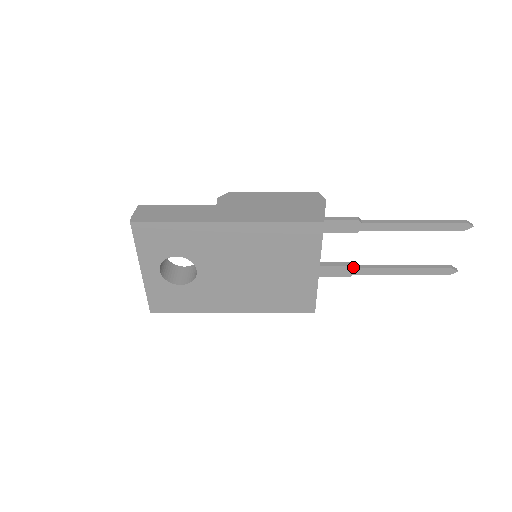
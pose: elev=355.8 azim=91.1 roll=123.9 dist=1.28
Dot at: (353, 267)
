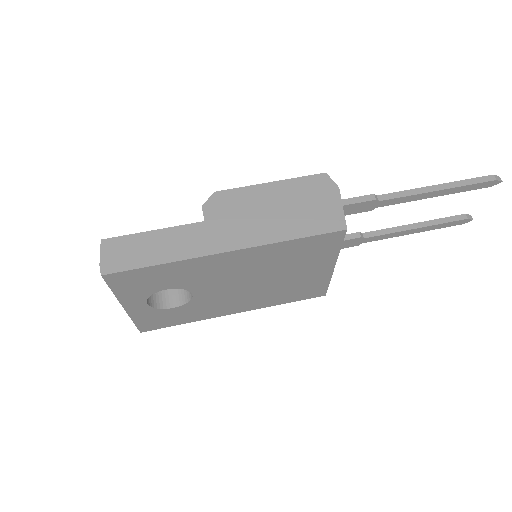
Dot at: (363, 238)
